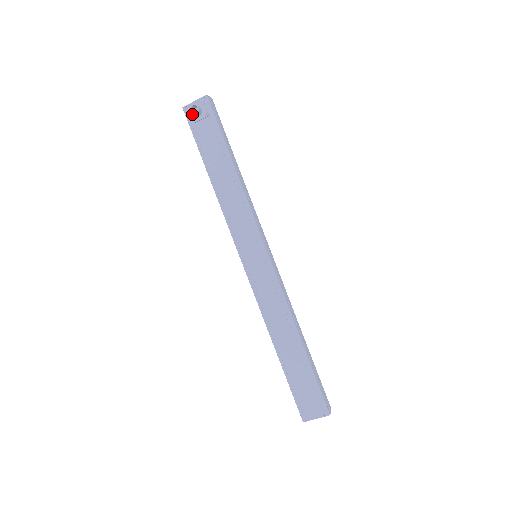
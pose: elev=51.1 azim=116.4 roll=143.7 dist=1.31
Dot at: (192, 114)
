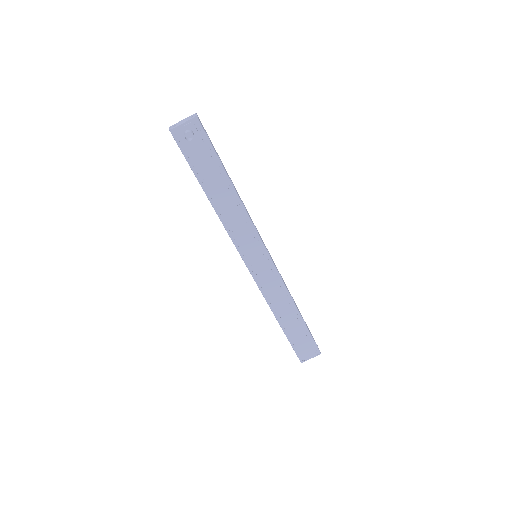
Dot at: (182, 138)
